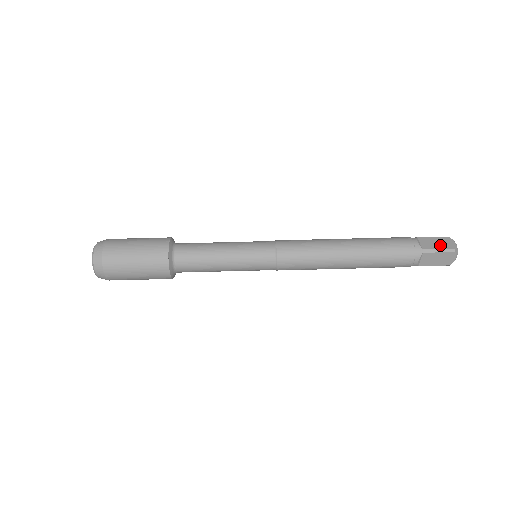
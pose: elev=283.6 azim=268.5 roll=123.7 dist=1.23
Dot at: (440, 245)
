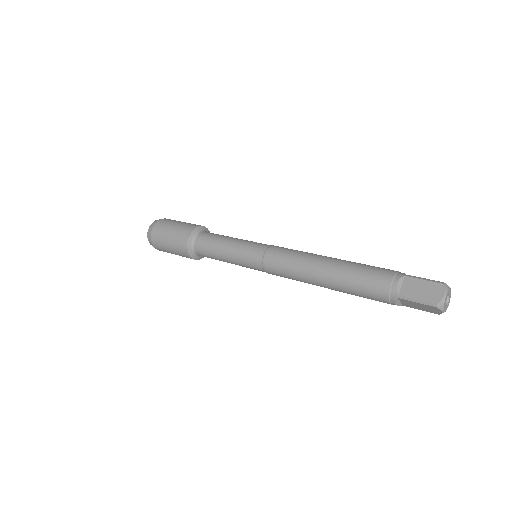
Dot at: occluded
